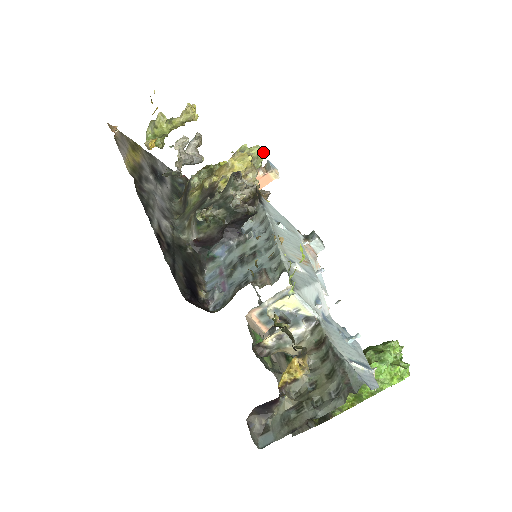
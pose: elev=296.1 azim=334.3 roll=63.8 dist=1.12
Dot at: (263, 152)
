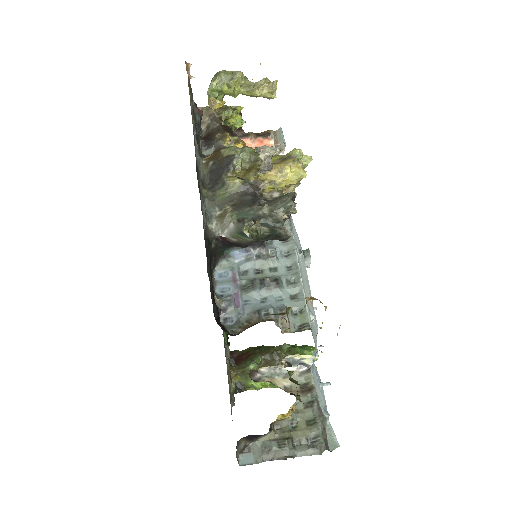
Dot at: occluded
